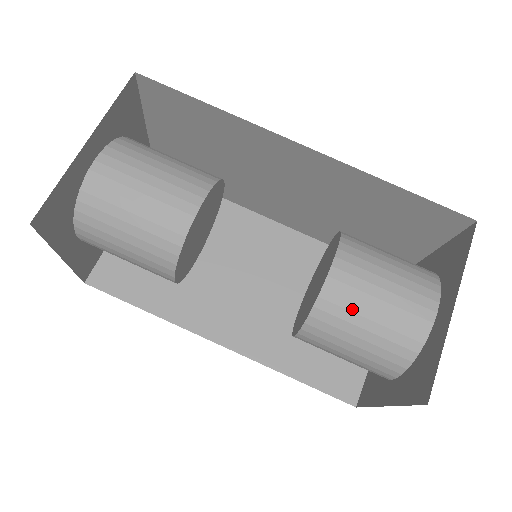
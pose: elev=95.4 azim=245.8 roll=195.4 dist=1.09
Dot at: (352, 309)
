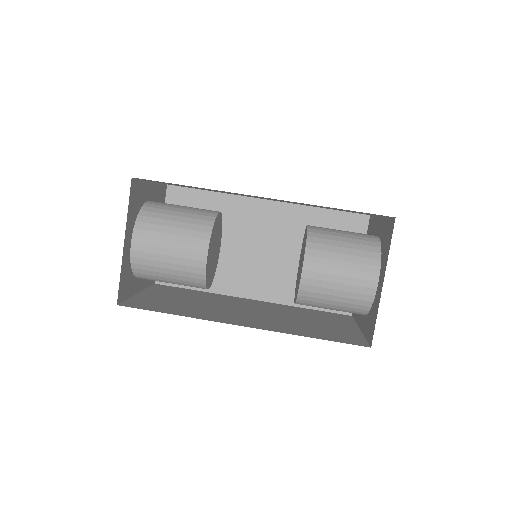
Dot at: (330, 234)
